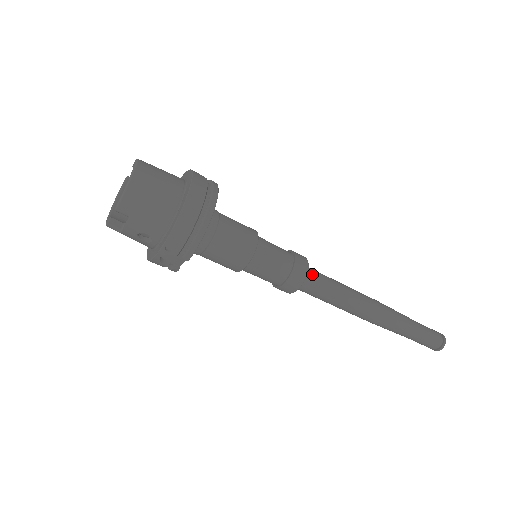
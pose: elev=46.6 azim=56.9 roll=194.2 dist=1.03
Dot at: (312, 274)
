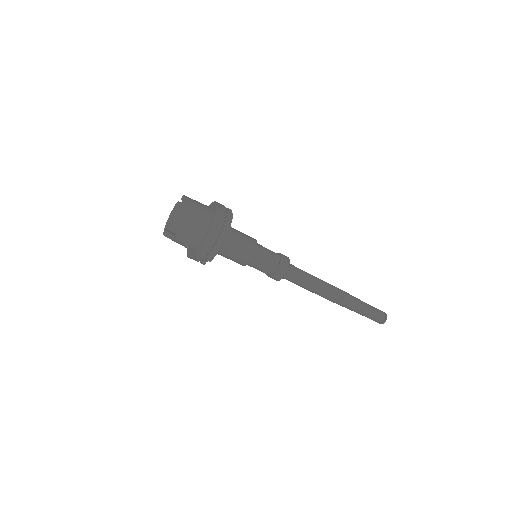
Dot at: (292, 270)
